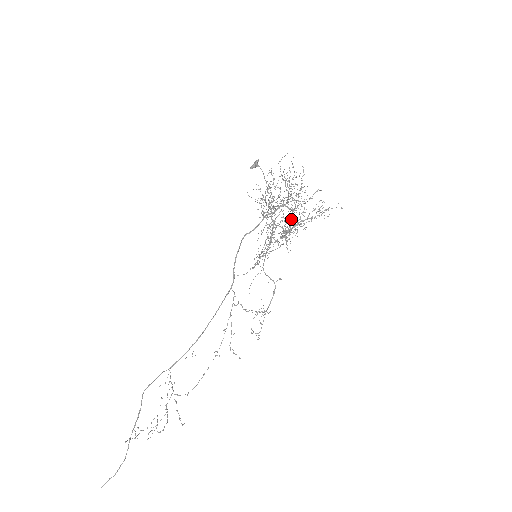
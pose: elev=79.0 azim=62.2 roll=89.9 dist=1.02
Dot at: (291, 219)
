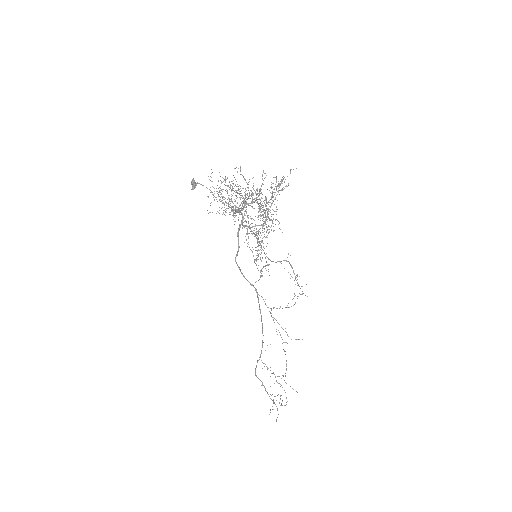
Dot at: (260, 206)
